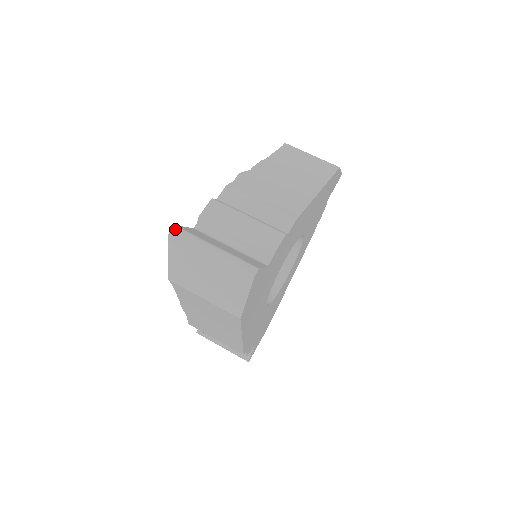
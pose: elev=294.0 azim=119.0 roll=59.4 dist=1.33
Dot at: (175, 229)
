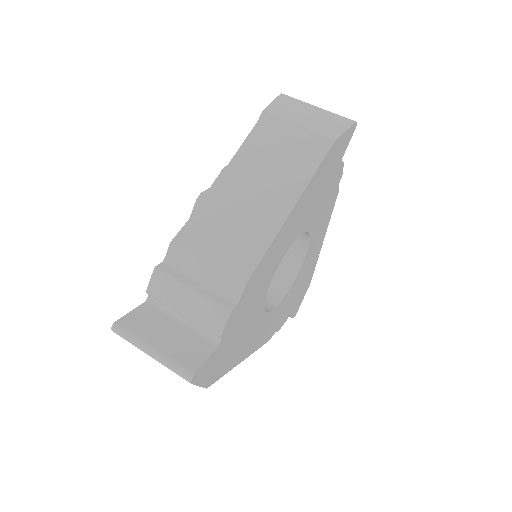
Dot at: (115, 328)
